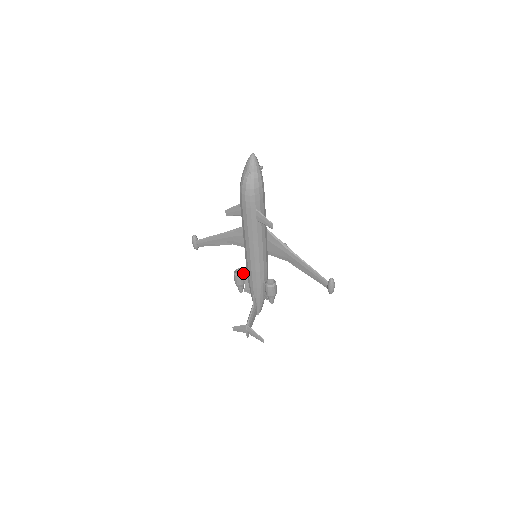
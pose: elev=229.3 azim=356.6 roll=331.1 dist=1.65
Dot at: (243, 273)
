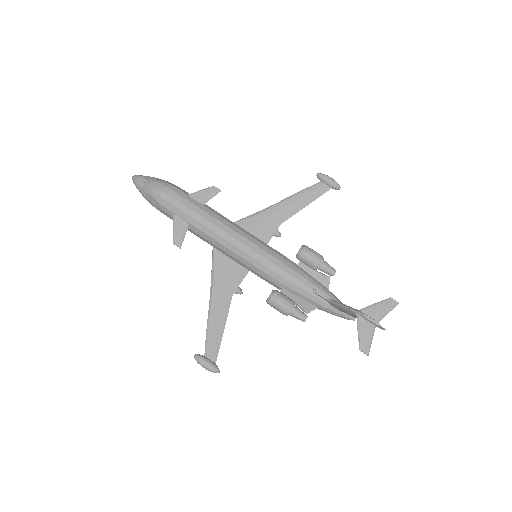
Dot at: (274, 290)
